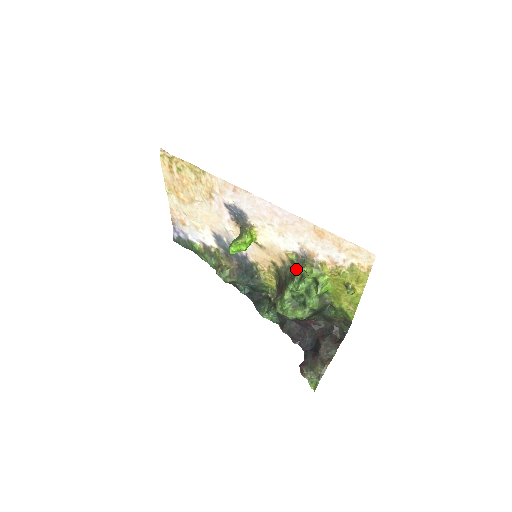
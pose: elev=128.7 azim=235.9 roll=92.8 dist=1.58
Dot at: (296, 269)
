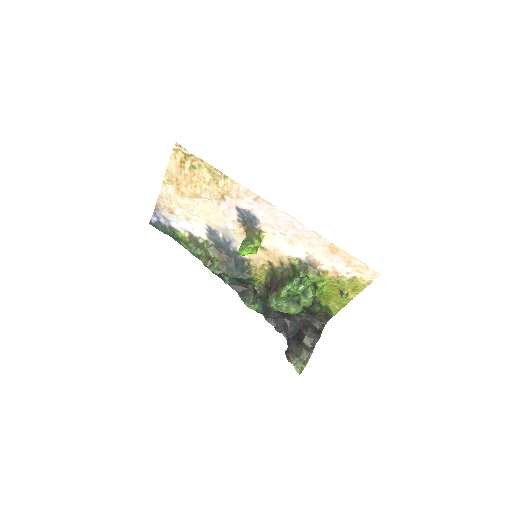
Dot at: (295, 272)
